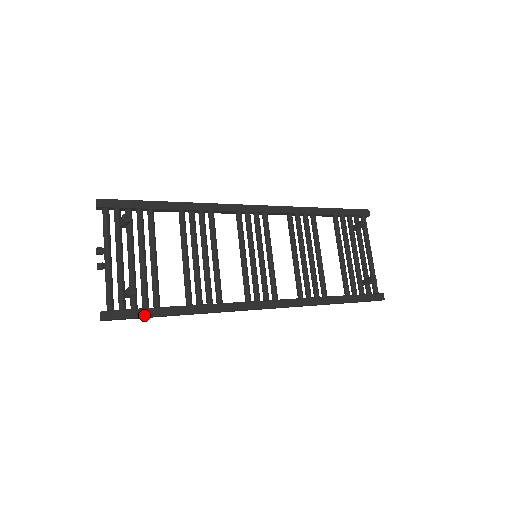
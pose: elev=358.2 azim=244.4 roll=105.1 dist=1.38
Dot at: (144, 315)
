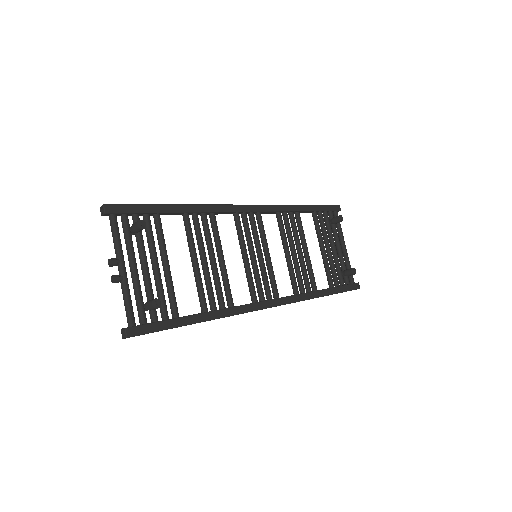
Dot at: (166, 327)
